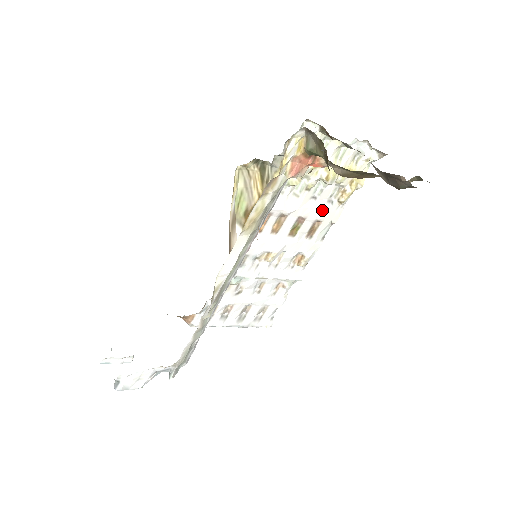
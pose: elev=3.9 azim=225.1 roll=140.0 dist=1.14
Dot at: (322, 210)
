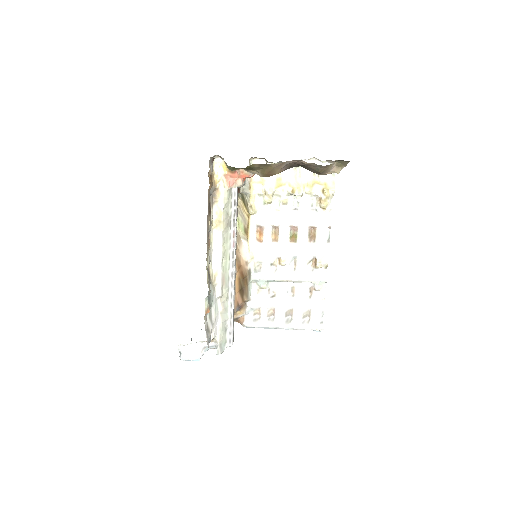
Dot at: (309, 217)
